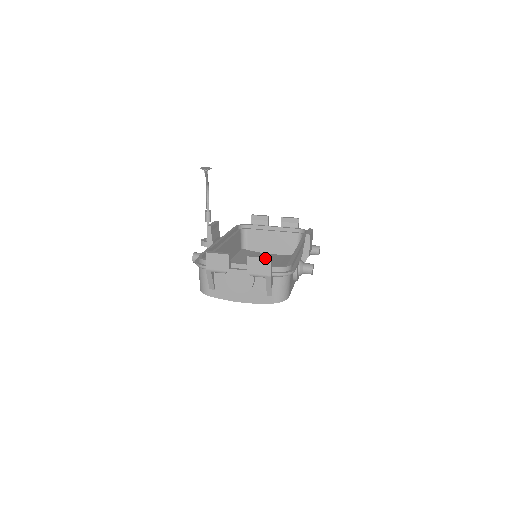
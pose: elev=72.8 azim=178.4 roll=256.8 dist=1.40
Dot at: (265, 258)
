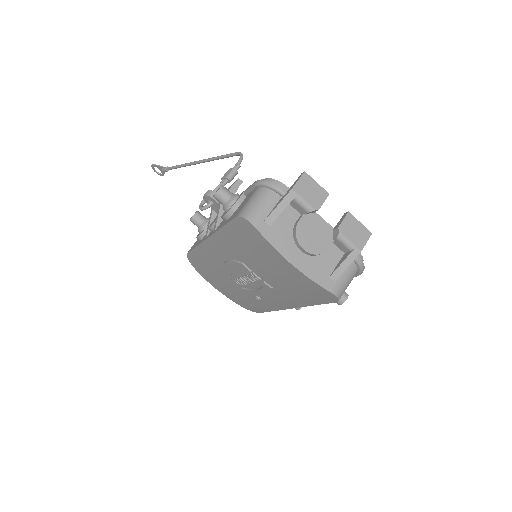
Dot at: occluded
